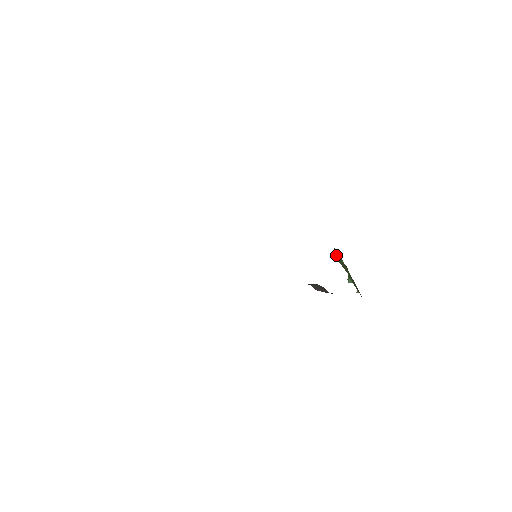
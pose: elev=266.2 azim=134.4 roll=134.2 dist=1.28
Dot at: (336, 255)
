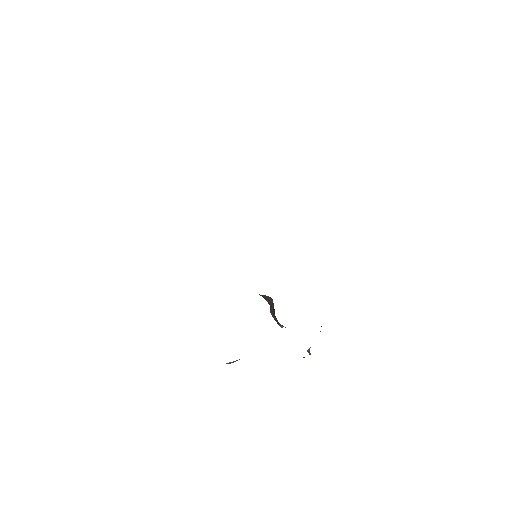
Dot at: occluded
